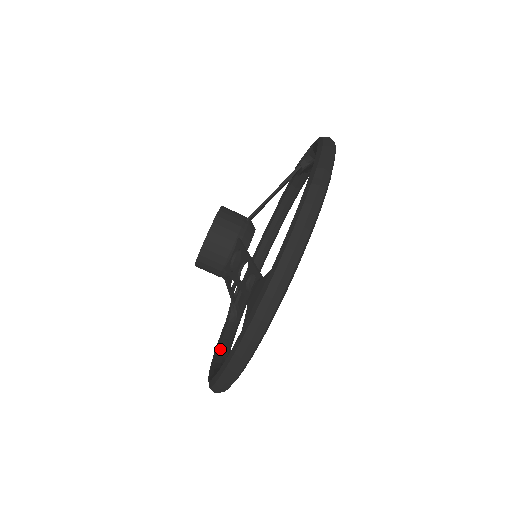
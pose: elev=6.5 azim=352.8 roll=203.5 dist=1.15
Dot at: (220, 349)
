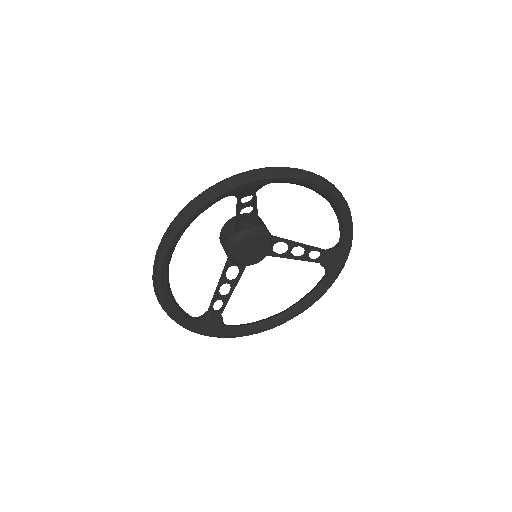
Dot at: occluded
